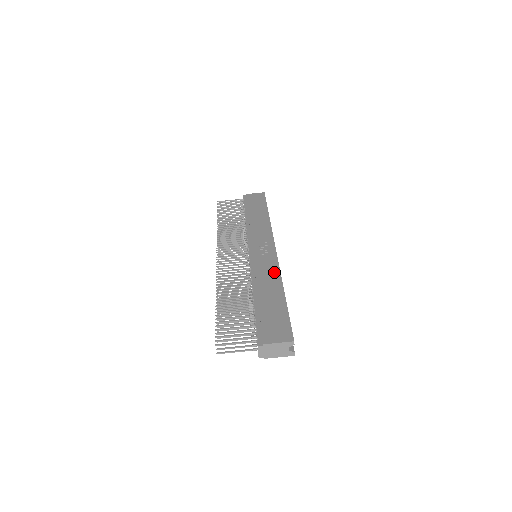
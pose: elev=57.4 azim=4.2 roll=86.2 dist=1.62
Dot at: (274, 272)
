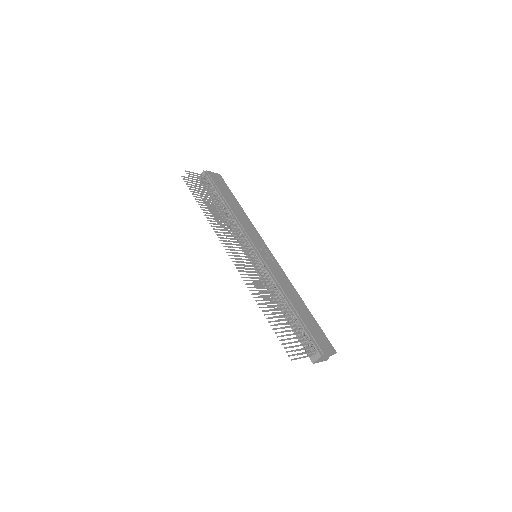
Dot at: (287, 281)
